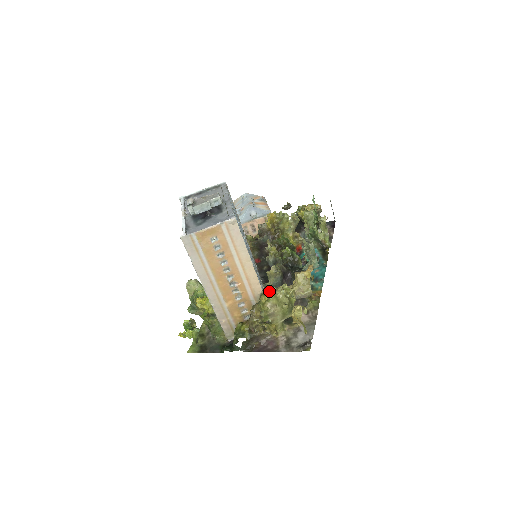
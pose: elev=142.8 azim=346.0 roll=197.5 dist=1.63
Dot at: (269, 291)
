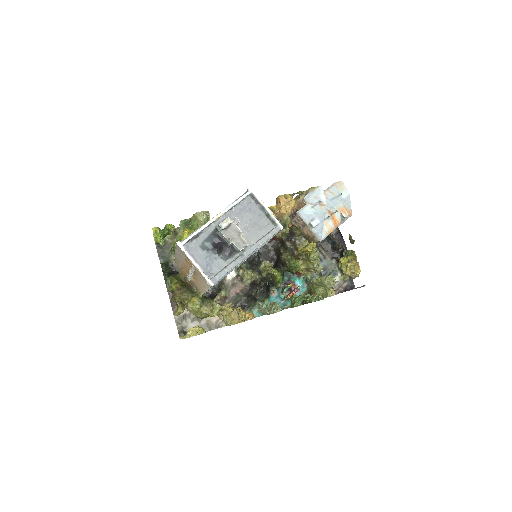
Dot at: (233, 276)
